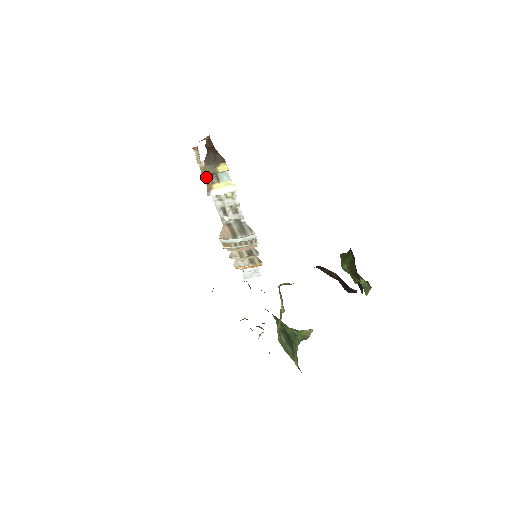
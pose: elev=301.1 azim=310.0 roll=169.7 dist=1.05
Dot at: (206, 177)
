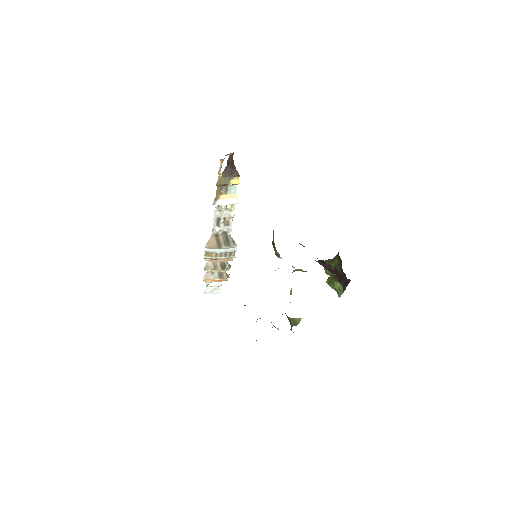
Dot at: (218, 187)
